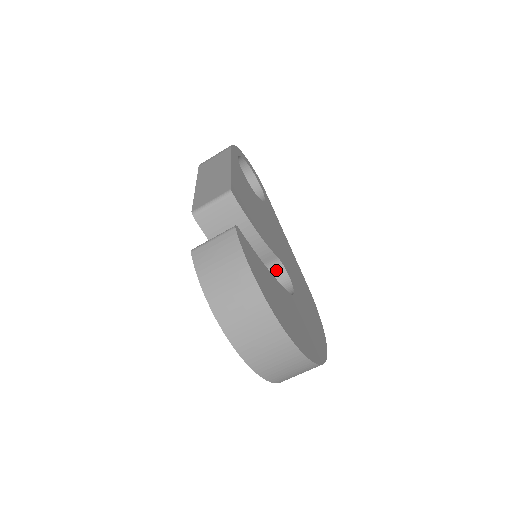
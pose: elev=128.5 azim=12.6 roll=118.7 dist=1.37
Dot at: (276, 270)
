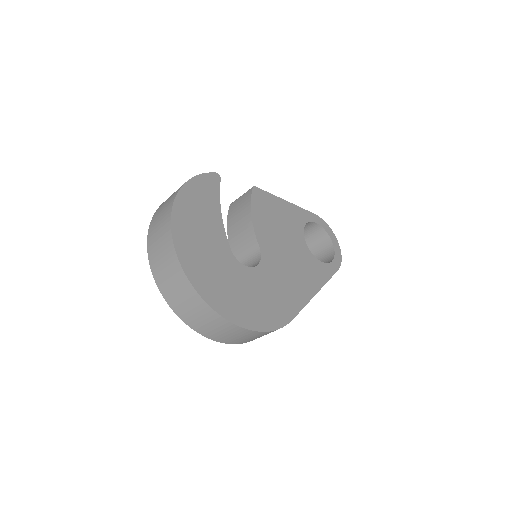
Dot at: (255, 262)
